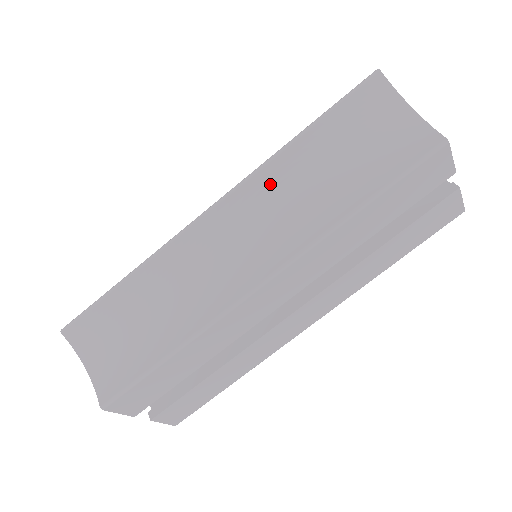
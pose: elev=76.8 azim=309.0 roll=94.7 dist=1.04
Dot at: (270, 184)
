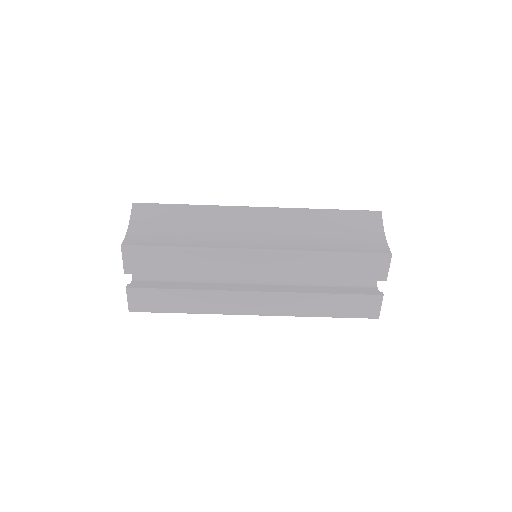
Dot at: (296, 218)
